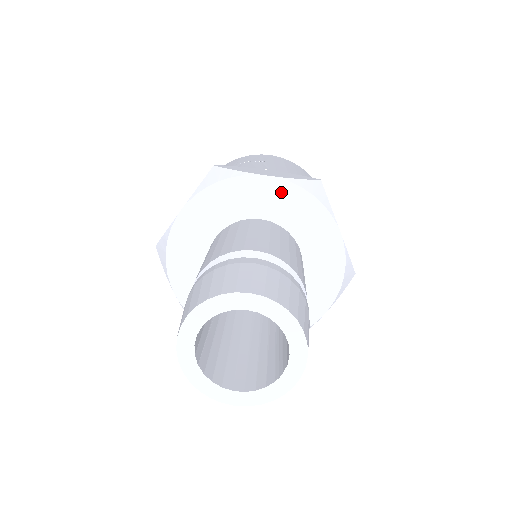
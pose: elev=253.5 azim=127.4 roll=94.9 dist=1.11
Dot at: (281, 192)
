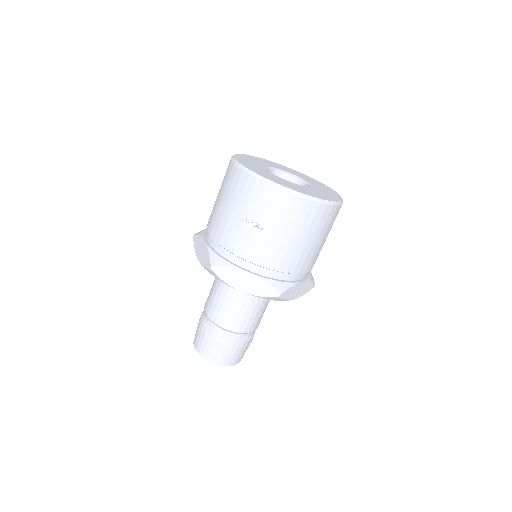
Dot at: occluded
